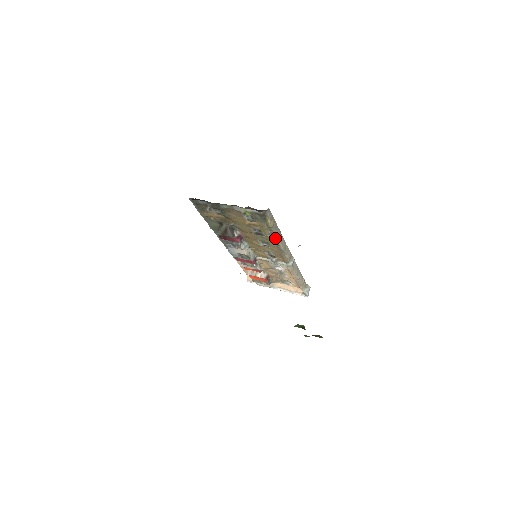
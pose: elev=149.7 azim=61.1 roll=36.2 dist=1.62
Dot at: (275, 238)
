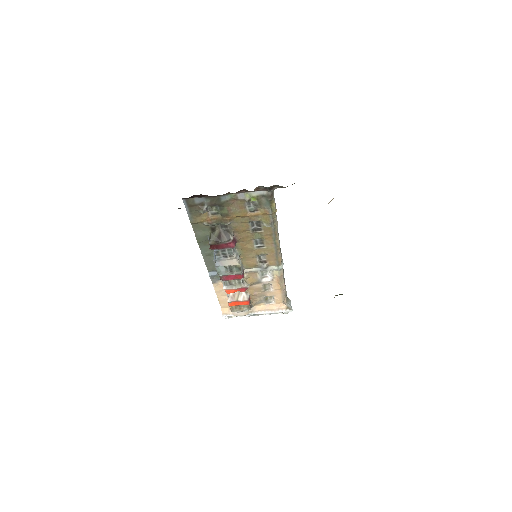
Dot at: (275, 229)
